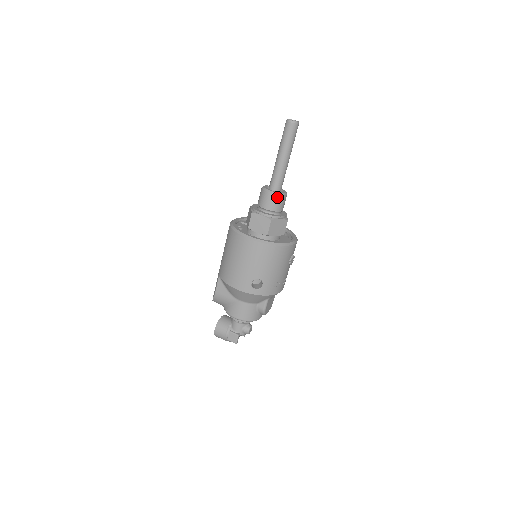
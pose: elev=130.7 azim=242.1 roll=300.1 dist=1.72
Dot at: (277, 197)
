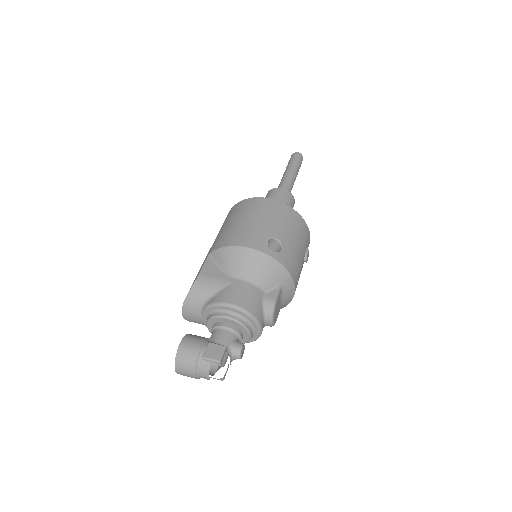
Dot at: (288, 193)
